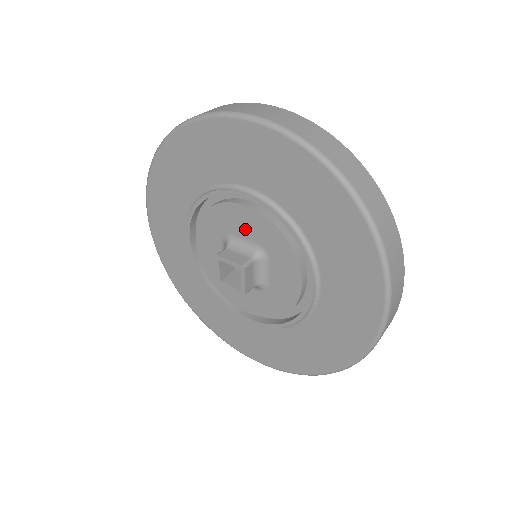
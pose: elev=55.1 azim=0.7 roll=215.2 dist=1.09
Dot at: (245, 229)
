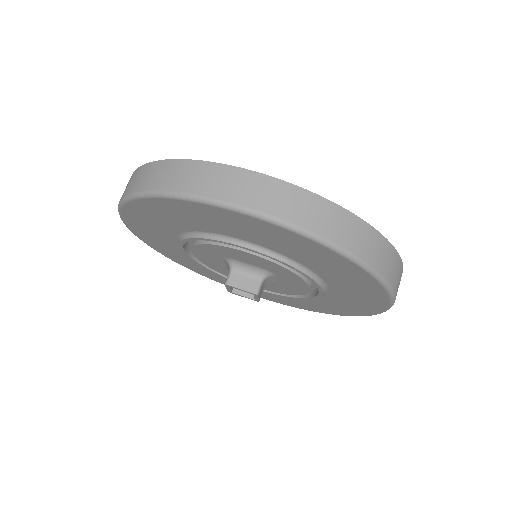
Dot at: (249, 261)
